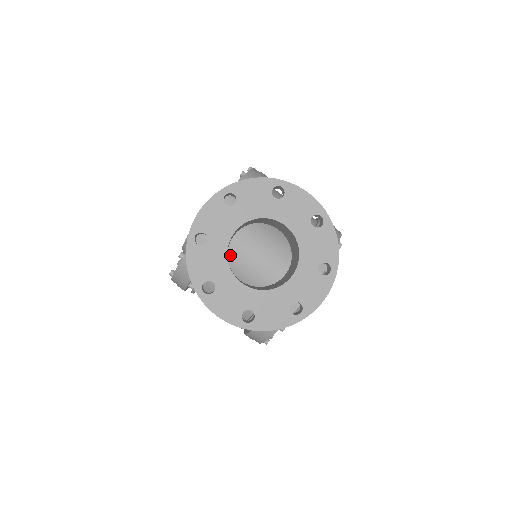
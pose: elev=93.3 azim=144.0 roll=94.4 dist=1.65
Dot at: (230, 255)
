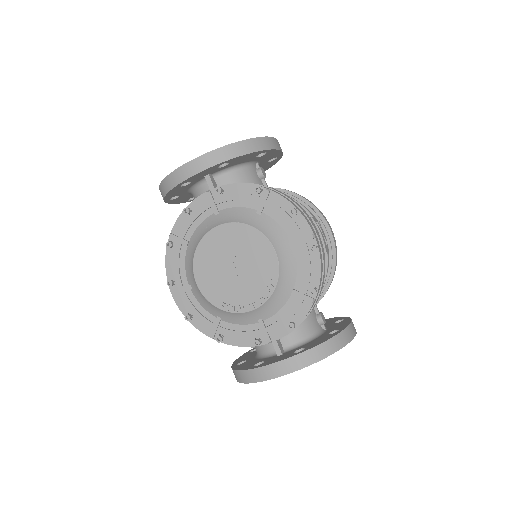
Dot at: occluded
